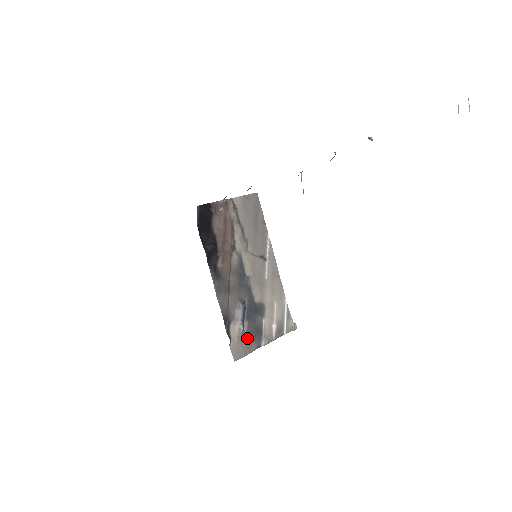
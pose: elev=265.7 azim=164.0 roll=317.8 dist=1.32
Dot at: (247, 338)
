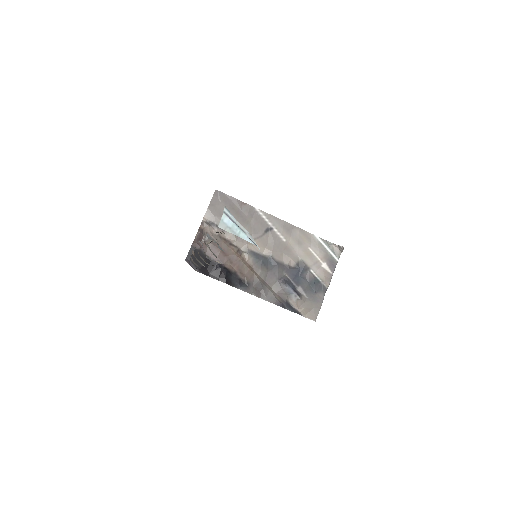
Dot at: (310, 297)
